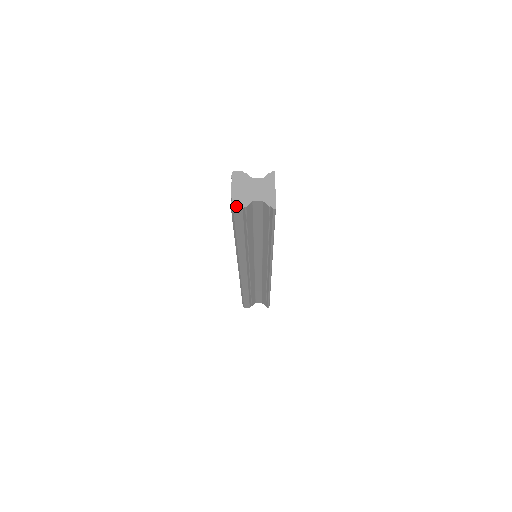
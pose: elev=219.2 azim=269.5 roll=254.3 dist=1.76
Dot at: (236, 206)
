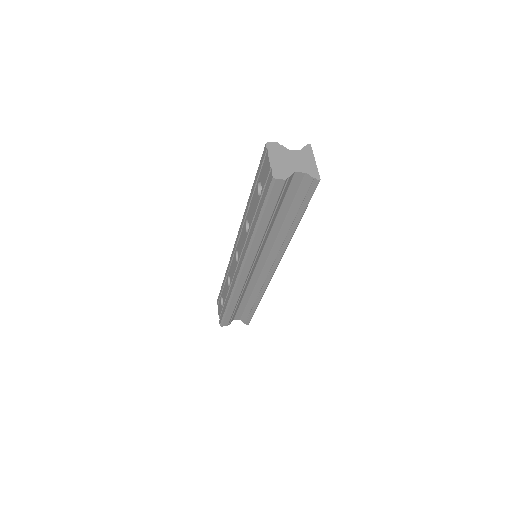
Dot at: (278, 176)
